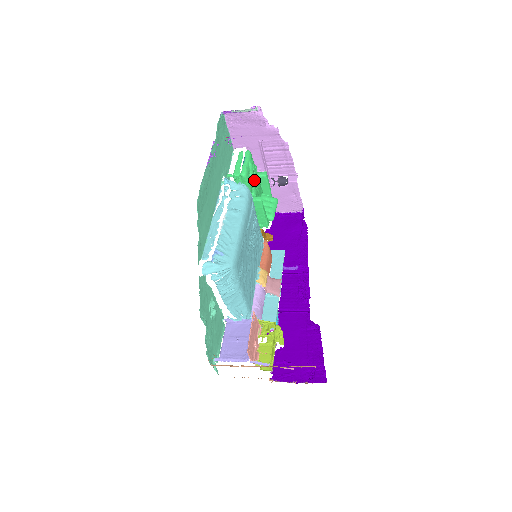
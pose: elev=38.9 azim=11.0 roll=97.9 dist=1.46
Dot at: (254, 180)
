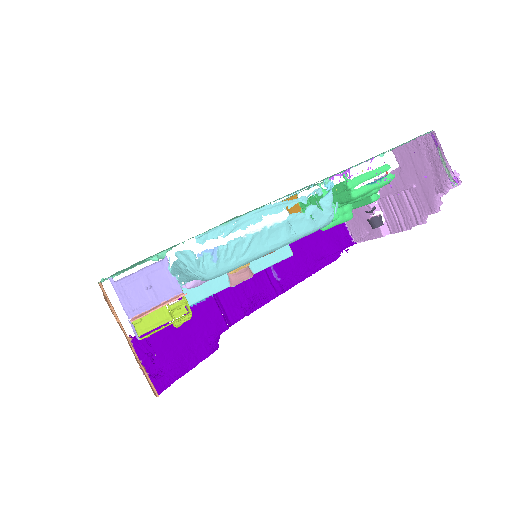
Dot at: (356, 201)
